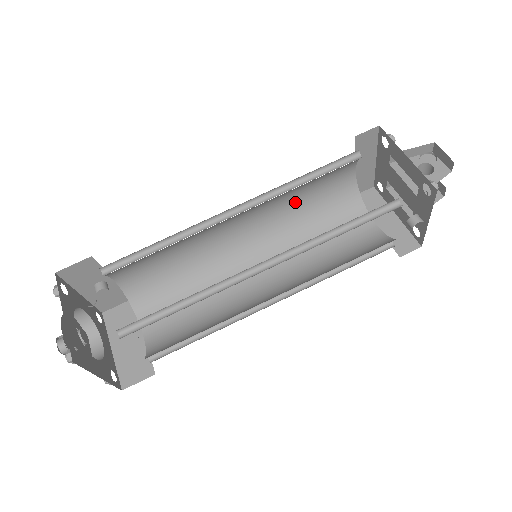
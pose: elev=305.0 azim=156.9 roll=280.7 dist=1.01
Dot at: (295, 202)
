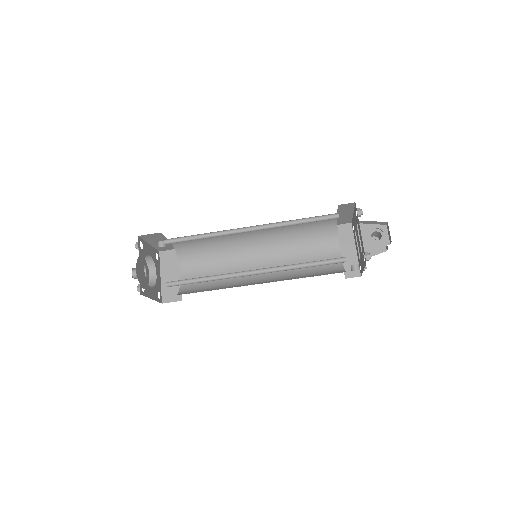
Dot at: (292, 225)
